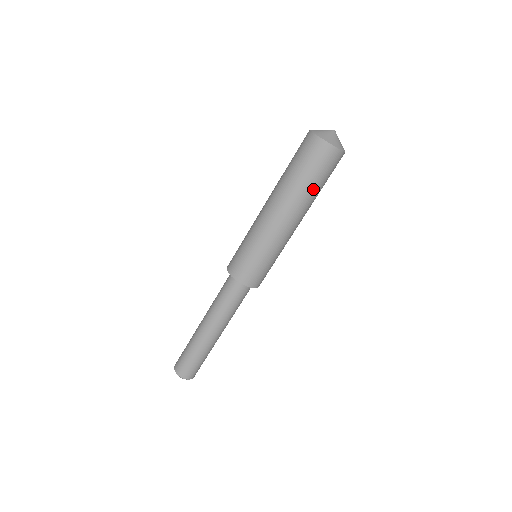
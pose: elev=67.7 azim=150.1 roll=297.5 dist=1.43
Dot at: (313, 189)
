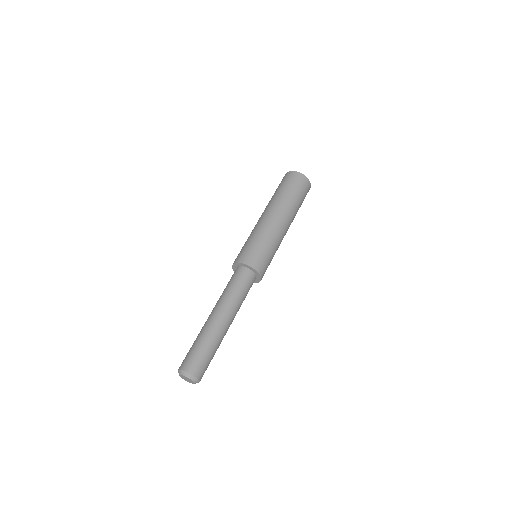
Dot at: (294, 199)
